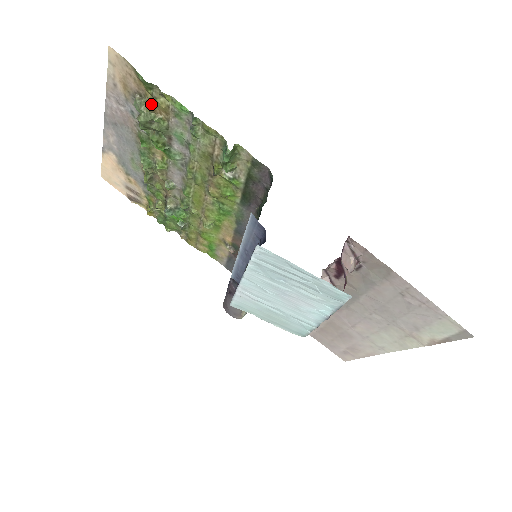
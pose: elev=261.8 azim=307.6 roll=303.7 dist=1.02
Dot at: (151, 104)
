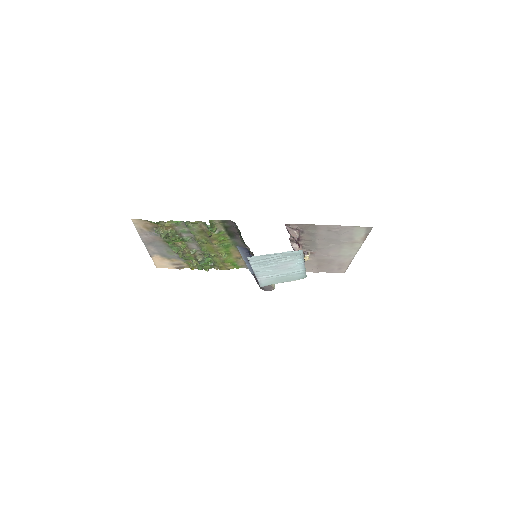
Dot at: (163, 228)
